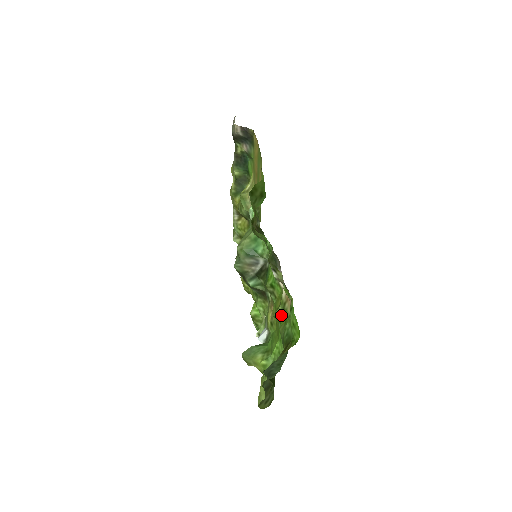
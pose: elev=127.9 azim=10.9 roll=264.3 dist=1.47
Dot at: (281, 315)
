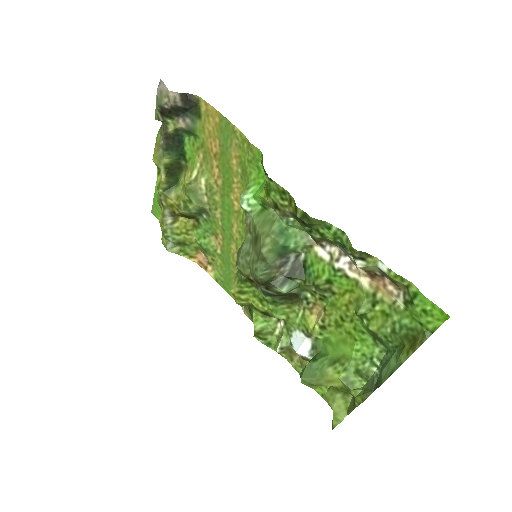
Dot at: (370, 310)
